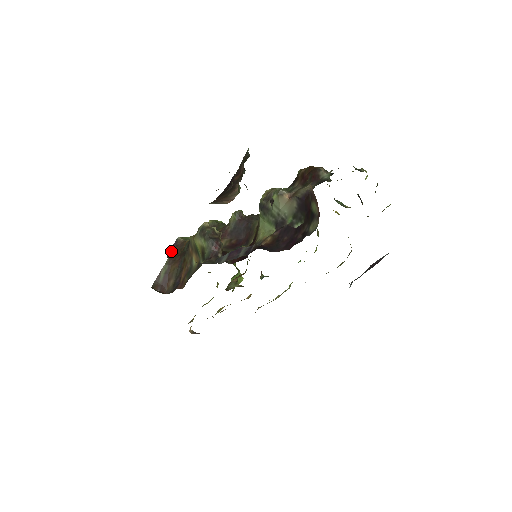
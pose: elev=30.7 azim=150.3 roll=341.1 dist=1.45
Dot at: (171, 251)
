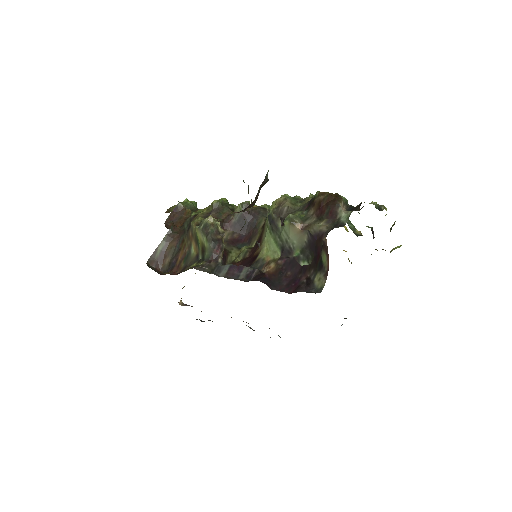
Dot at: (170, 217)
